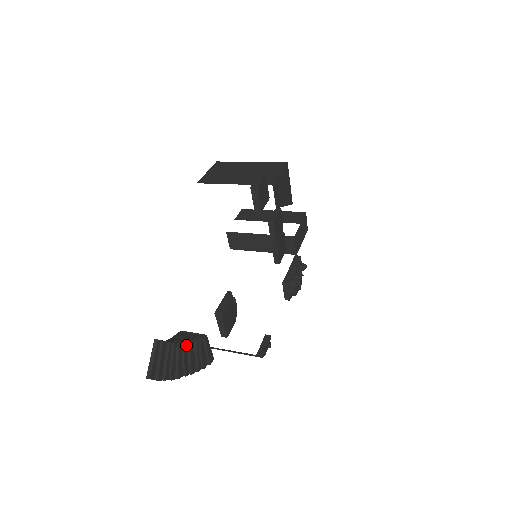
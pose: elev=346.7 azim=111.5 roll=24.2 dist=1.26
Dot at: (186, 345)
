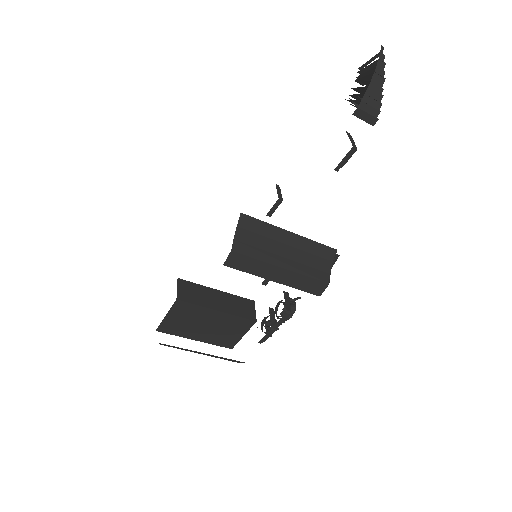
Dot at: occluded
